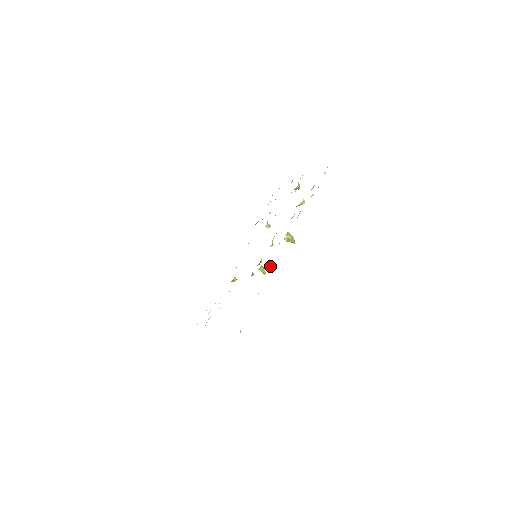
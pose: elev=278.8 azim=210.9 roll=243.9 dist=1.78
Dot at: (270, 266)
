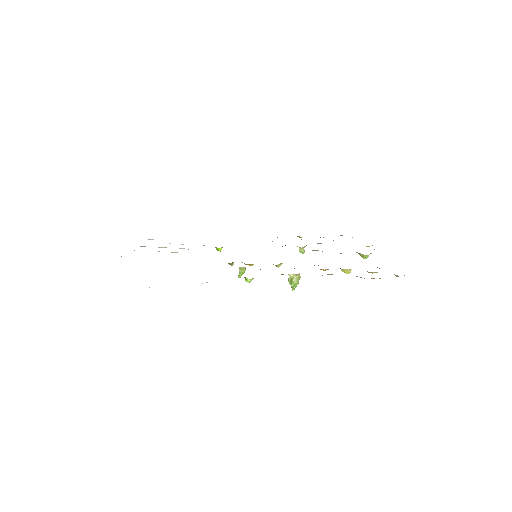
Dot at: occluded
